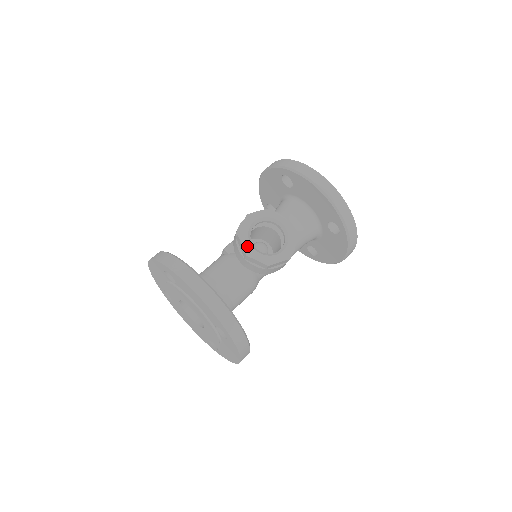
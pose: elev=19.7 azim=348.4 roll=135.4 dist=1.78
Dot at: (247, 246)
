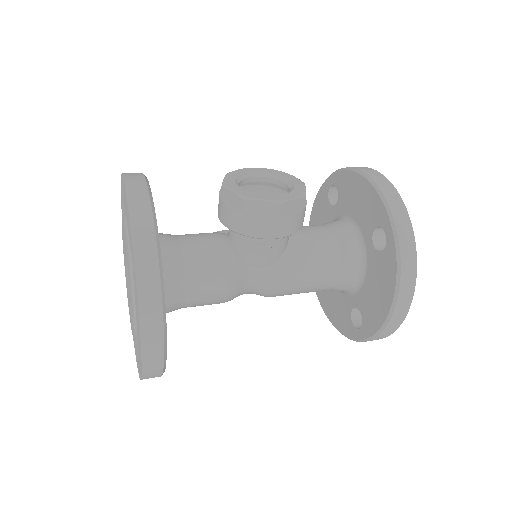
Dot at: (229, 180)
